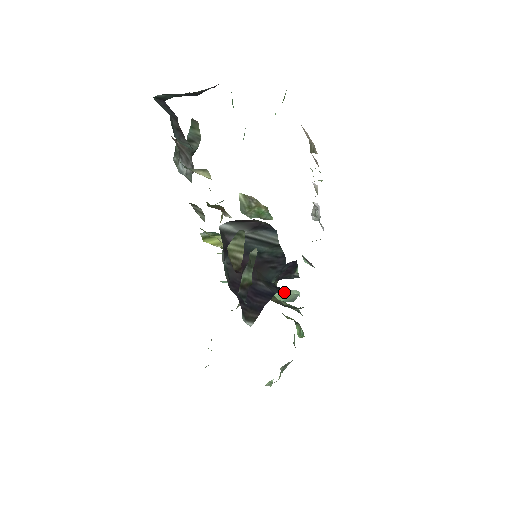
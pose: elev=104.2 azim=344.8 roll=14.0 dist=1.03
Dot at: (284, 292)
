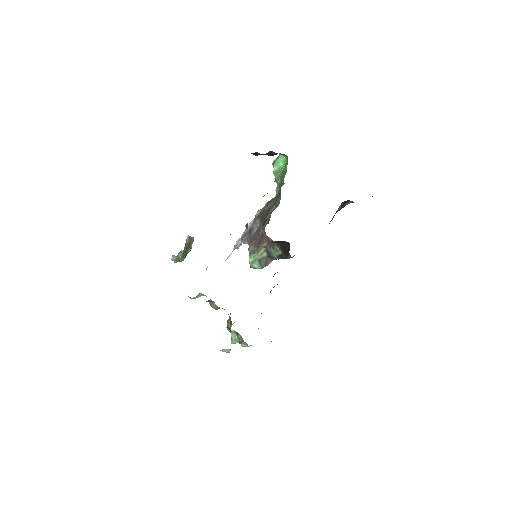
Dot at: occluded
